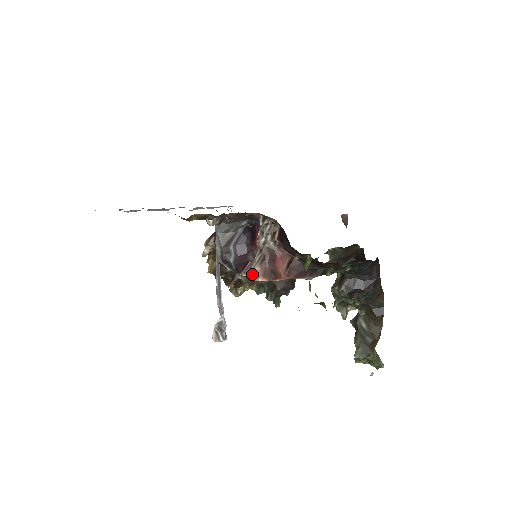
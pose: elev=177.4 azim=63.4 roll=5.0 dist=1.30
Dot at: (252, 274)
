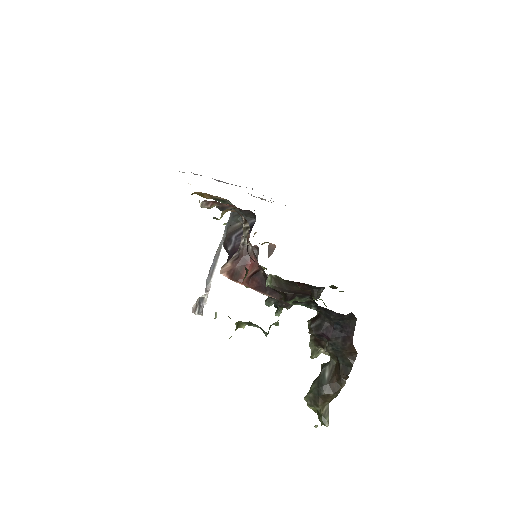
Dot at: (223, 267)
